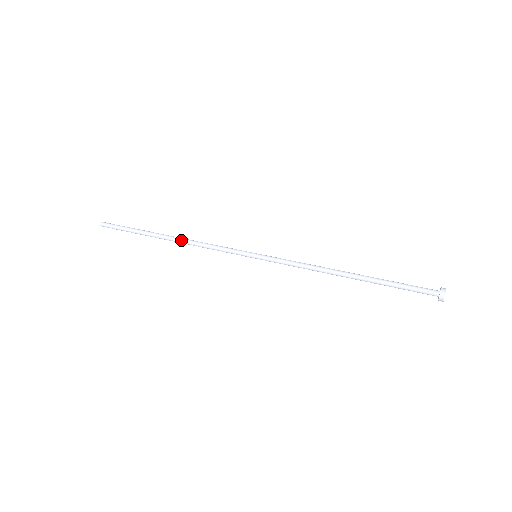
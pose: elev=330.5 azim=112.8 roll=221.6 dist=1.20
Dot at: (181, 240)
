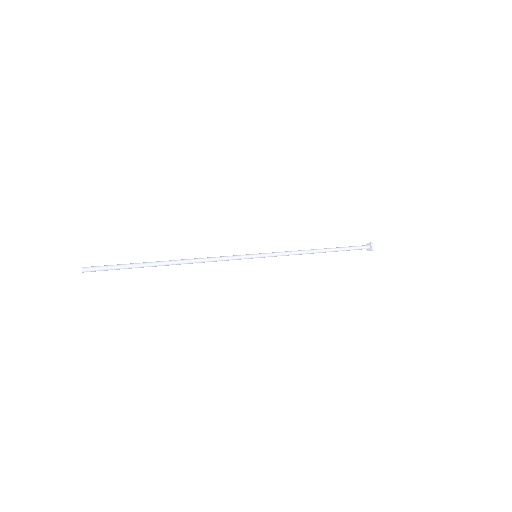
Dot at: (187, 261)
